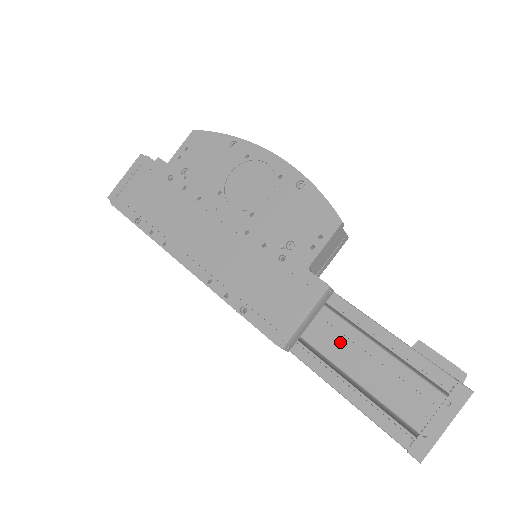
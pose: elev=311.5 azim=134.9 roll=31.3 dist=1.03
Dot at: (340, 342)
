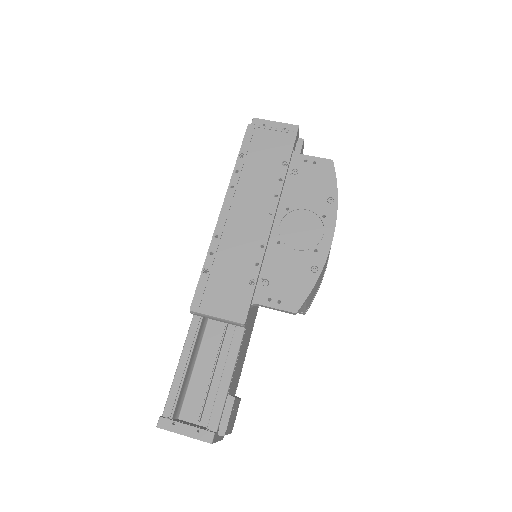
Dot at: (214, 346)
